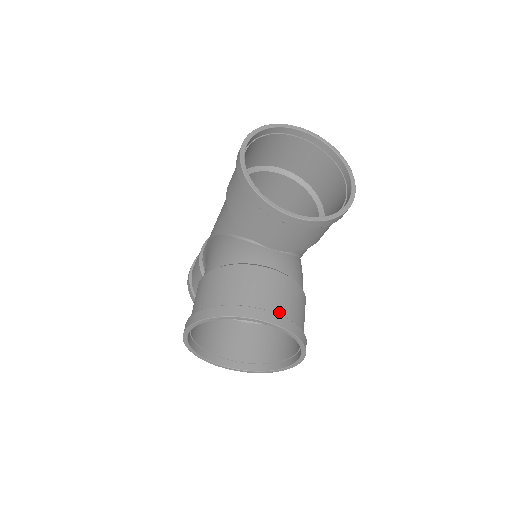
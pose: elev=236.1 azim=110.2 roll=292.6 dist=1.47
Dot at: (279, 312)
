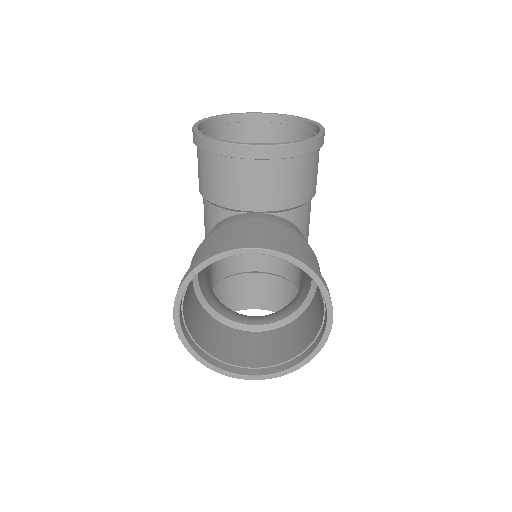
Dot at: occluded
